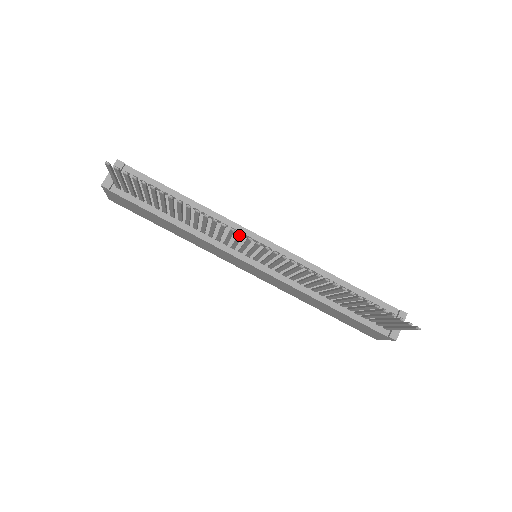
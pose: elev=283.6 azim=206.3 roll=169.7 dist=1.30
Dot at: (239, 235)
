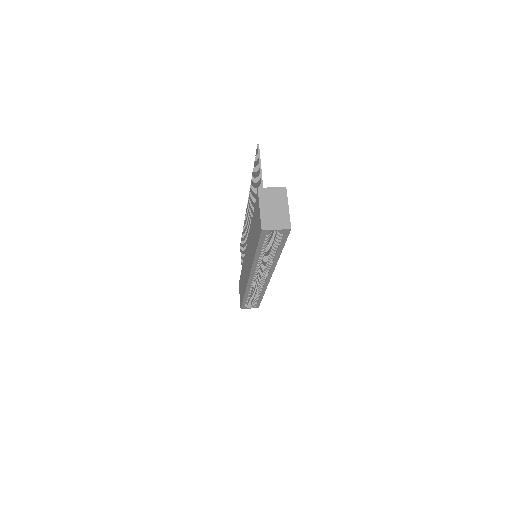
Dot at: occluded
